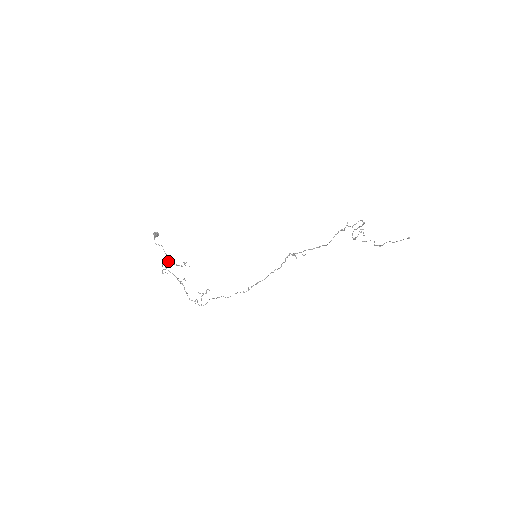
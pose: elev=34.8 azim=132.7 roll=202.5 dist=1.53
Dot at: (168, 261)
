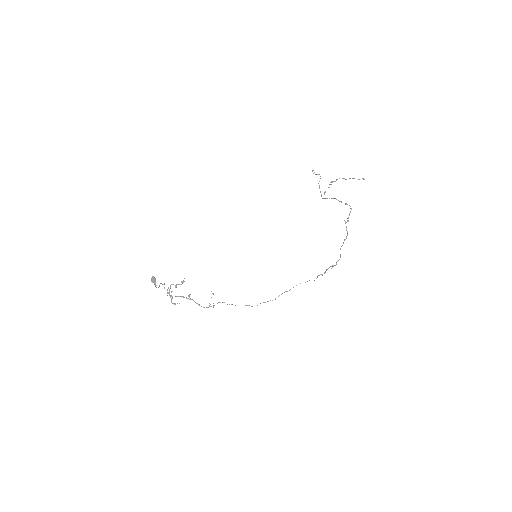
Dot at: (168, 288)
